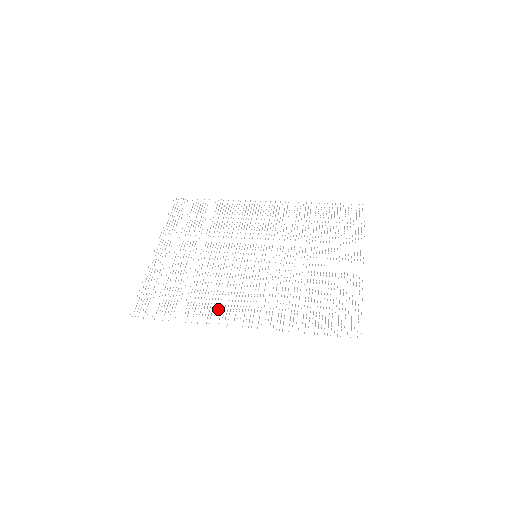
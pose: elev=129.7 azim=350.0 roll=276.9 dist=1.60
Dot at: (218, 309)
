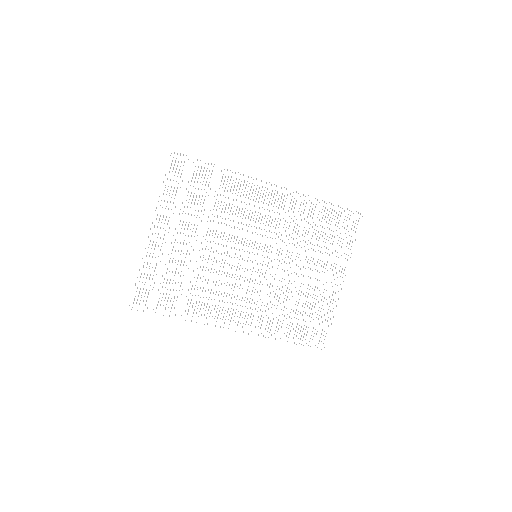
Dot at: (216, 311)
